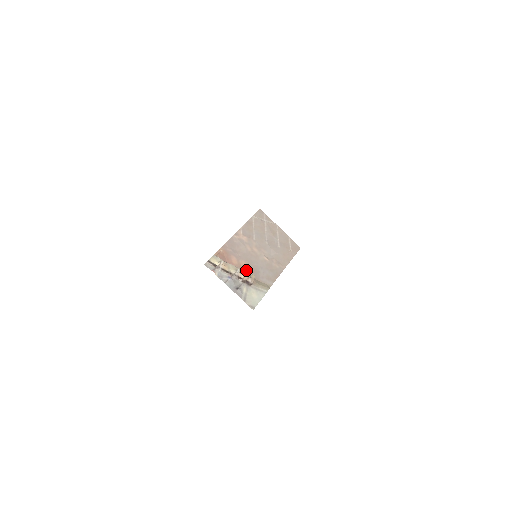
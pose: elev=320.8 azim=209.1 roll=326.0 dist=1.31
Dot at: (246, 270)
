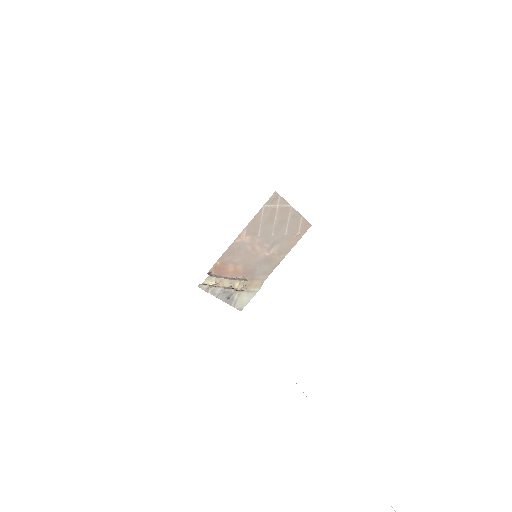
Dot at: (242, 274)
